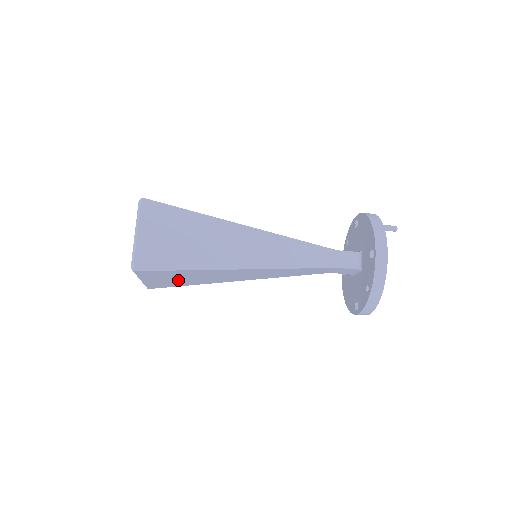
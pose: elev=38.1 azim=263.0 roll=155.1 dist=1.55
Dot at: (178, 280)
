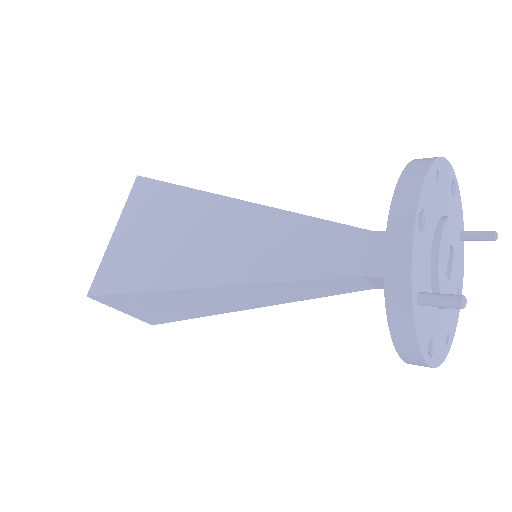
Dot at: occluded
